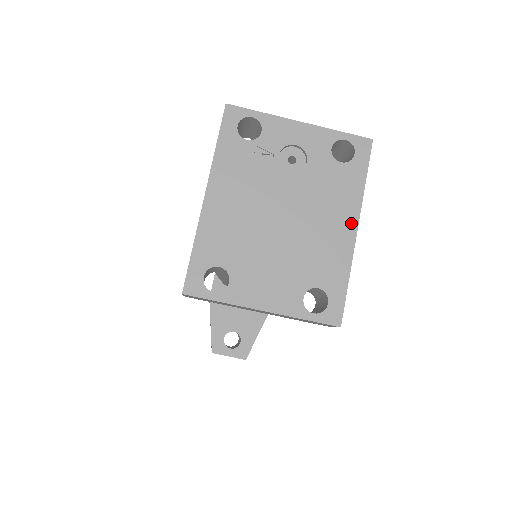
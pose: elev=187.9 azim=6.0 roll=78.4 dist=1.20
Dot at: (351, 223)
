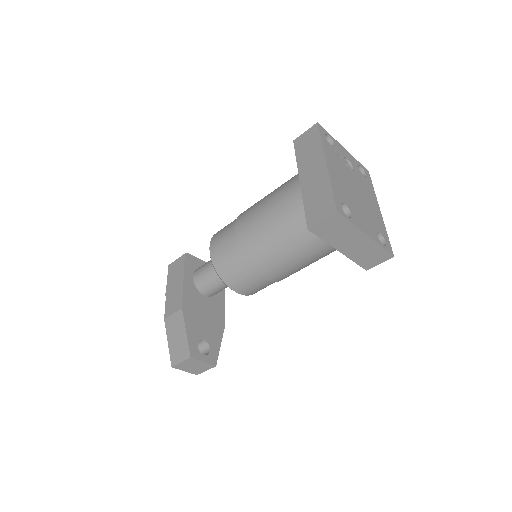
Dot at: (377, 206)
